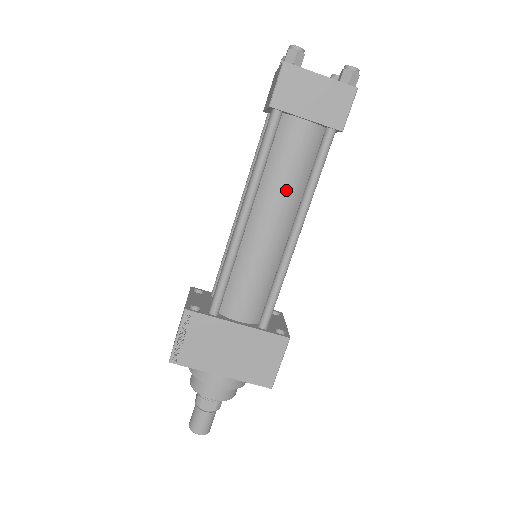
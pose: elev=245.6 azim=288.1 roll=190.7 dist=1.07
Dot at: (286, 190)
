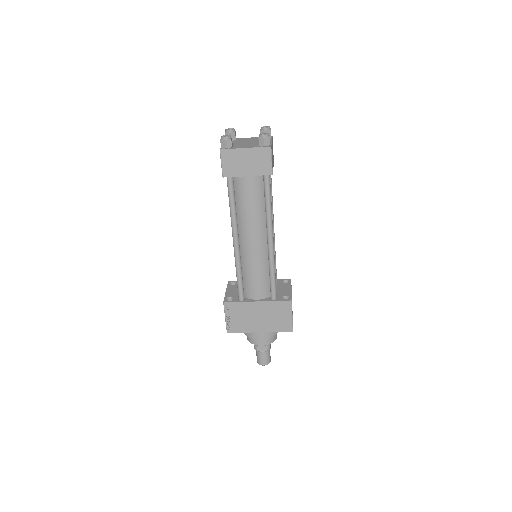
Dot at: (254, 218)
